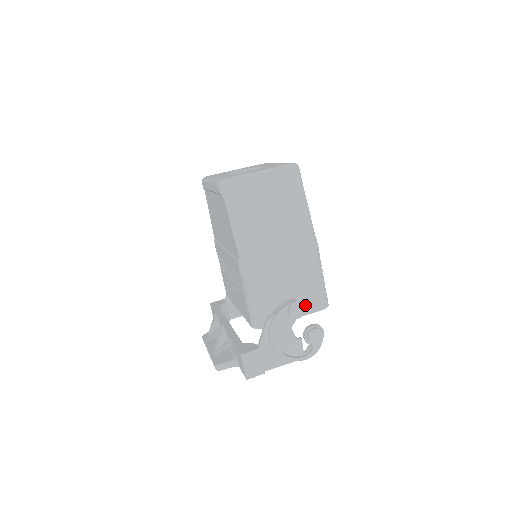
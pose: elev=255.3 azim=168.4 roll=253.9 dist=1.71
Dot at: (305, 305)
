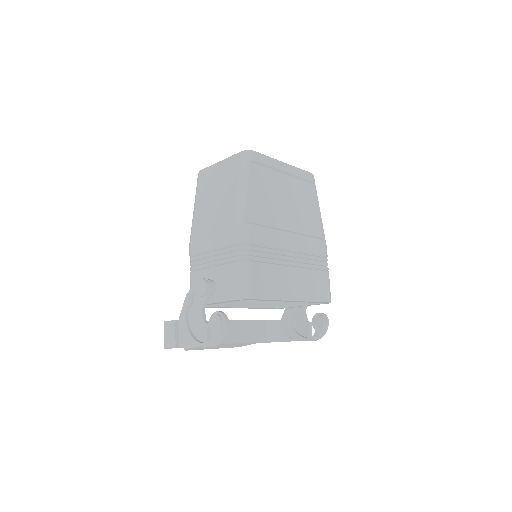
Dot at: (223, 290)
